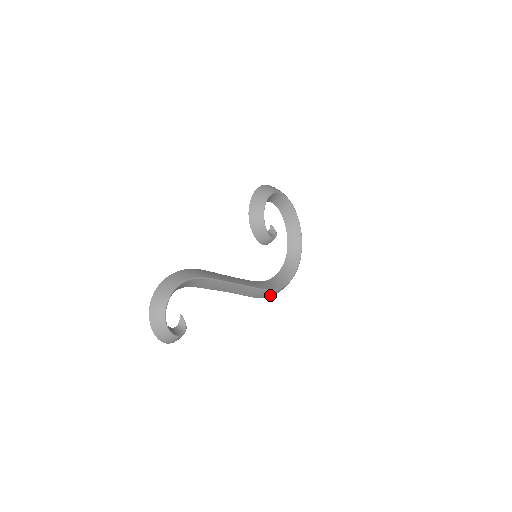
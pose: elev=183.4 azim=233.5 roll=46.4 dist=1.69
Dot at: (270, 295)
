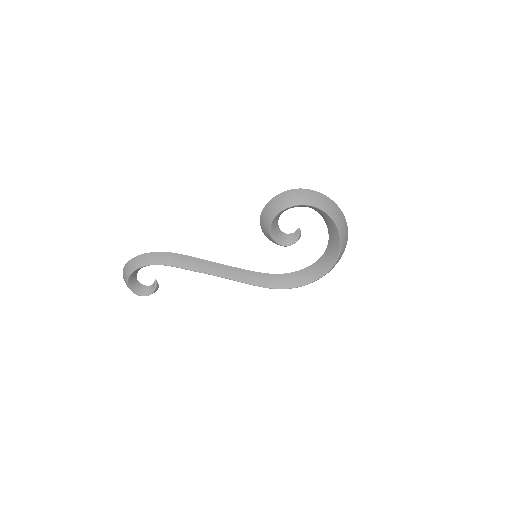
Dot at: occluded
